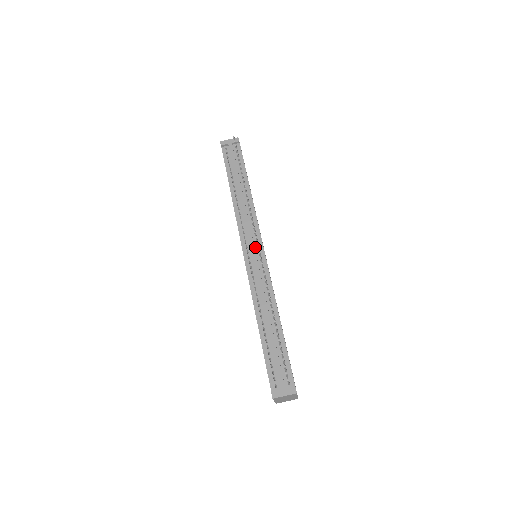
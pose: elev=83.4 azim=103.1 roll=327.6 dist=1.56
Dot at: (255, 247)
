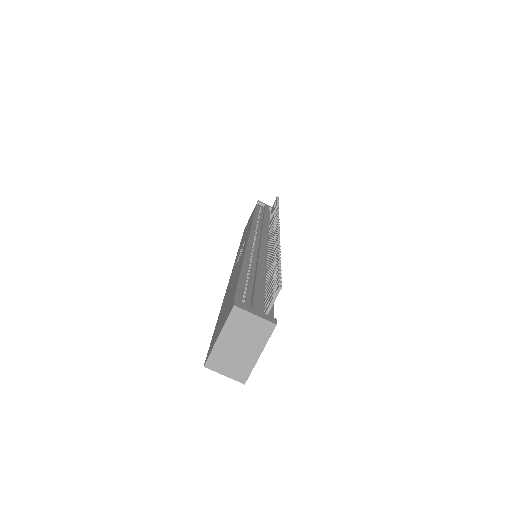
Dot at: occluded
